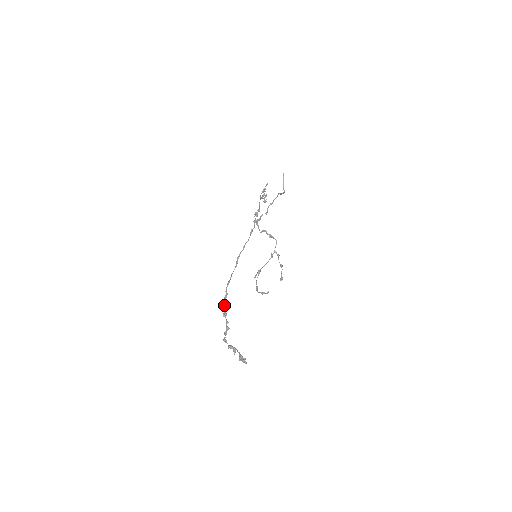
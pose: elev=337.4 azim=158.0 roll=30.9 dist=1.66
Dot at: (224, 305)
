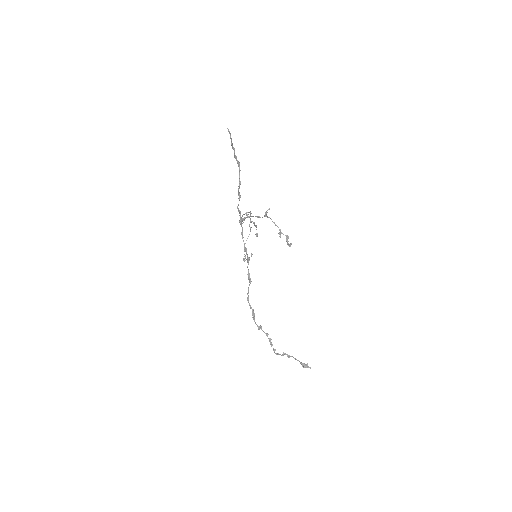
Dot at: (254, 319)
